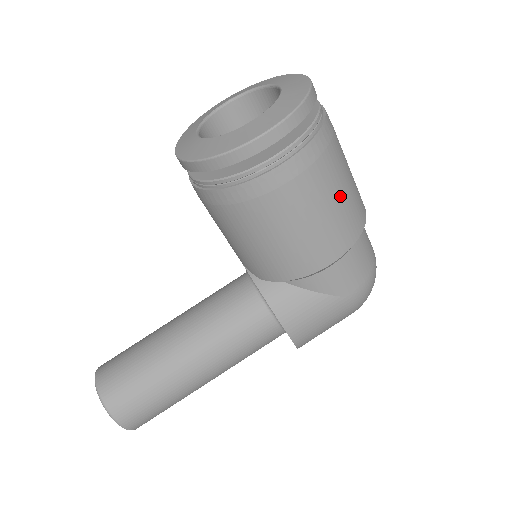
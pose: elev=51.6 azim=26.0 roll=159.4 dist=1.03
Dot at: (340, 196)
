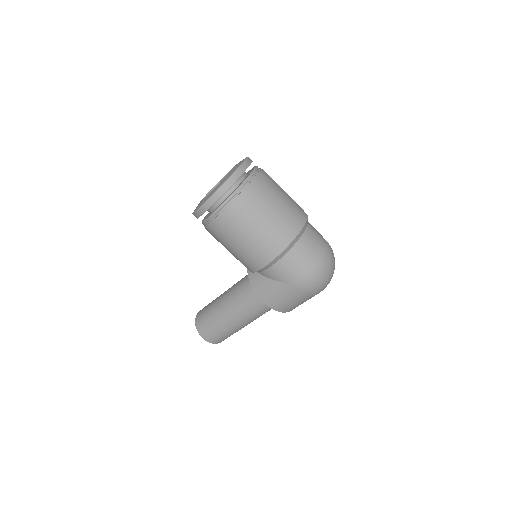
Dot at: (261, 228)
